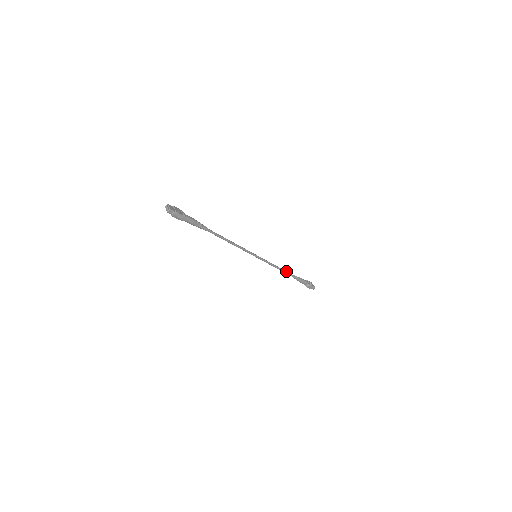
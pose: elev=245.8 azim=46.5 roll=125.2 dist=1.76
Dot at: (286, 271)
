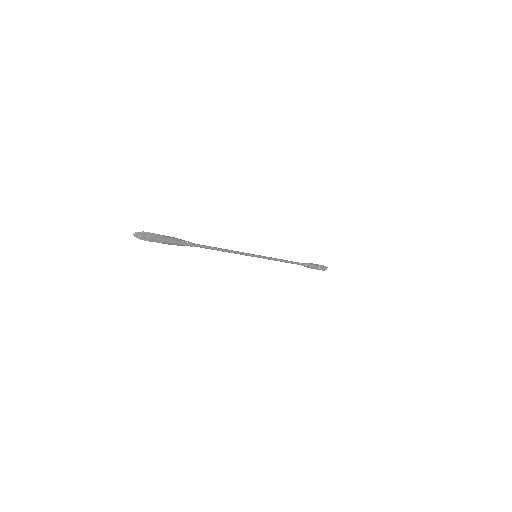
Dot at: (292, 261)
